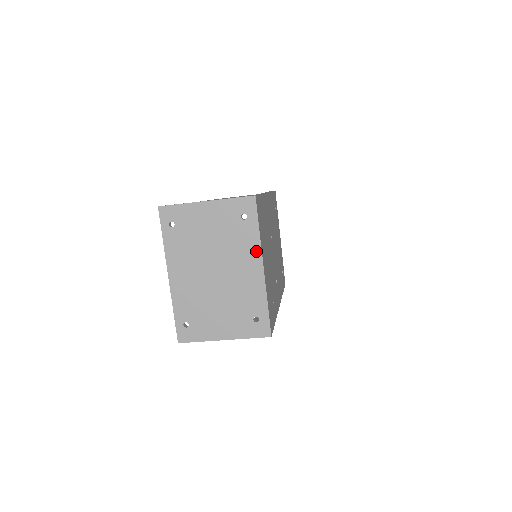
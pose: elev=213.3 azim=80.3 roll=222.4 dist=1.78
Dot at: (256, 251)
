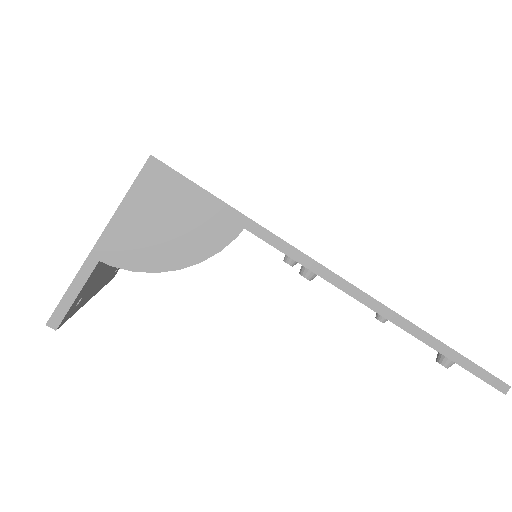
Dot at: occluded
